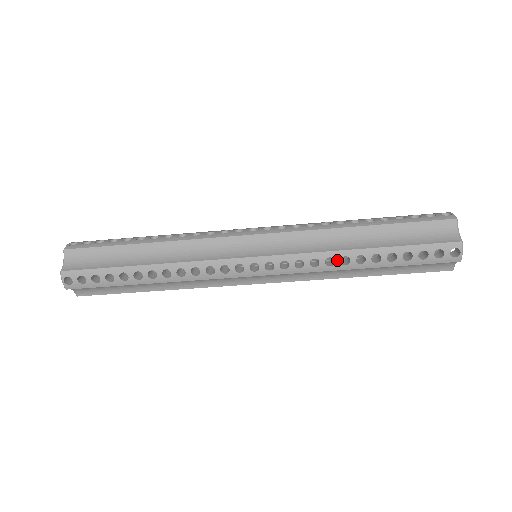
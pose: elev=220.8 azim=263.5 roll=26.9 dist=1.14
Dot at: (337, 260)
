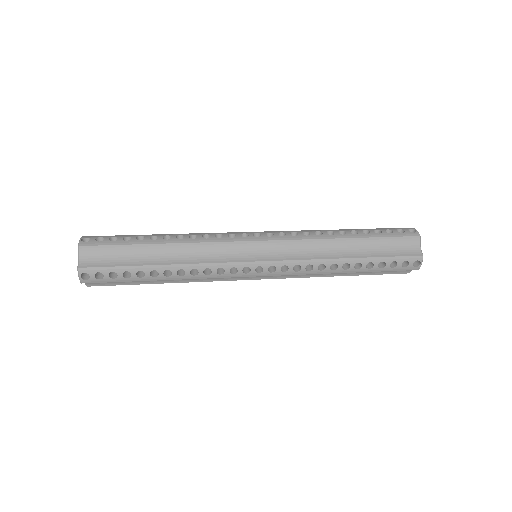
Dot at: (328, 266)
